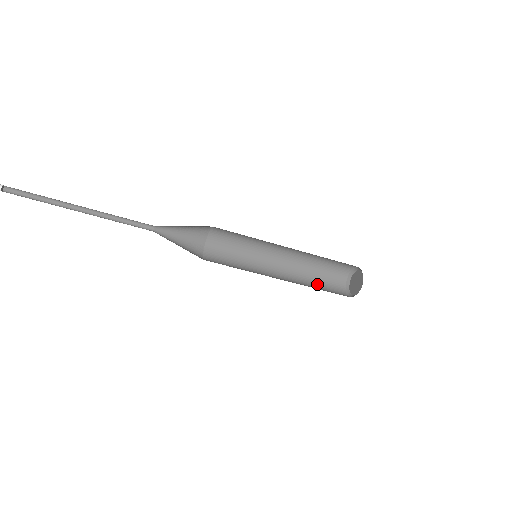
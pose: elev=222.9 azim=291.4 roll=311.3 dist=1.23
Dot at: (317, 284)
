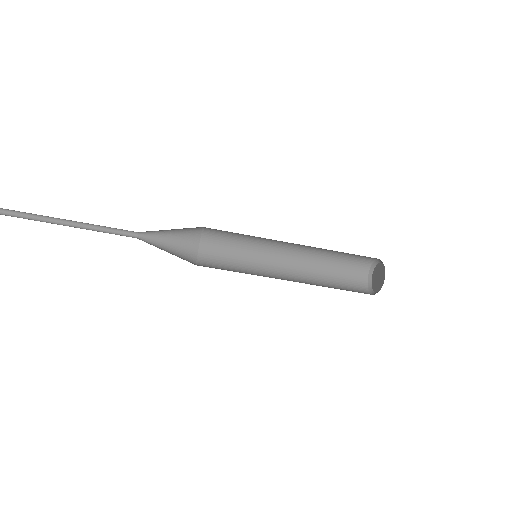
Dot at: (333, 286)
